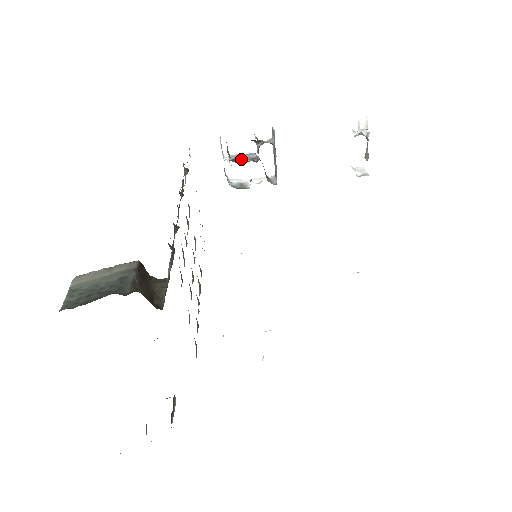
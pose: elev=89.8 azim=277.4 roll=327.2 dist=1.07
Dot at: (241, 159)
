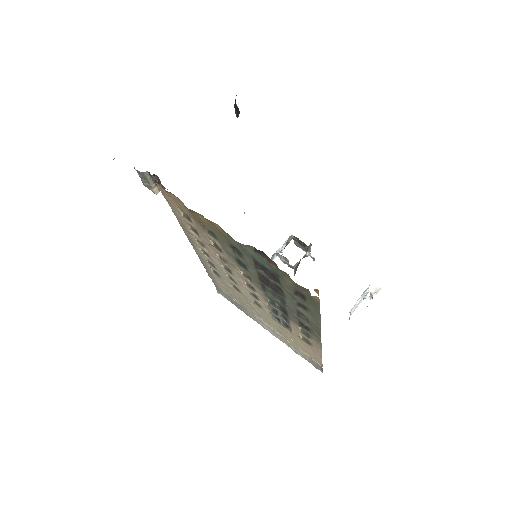
Dot at: occluded
